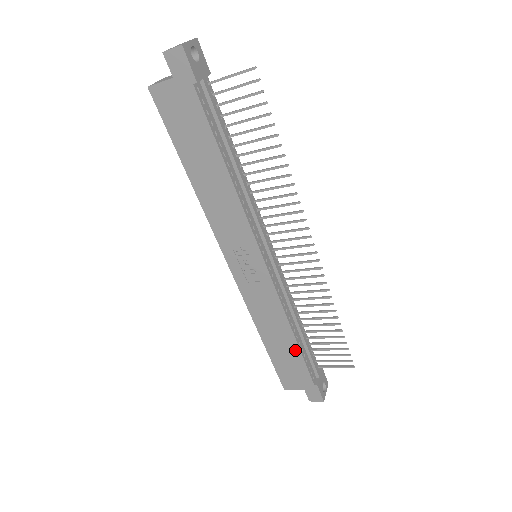
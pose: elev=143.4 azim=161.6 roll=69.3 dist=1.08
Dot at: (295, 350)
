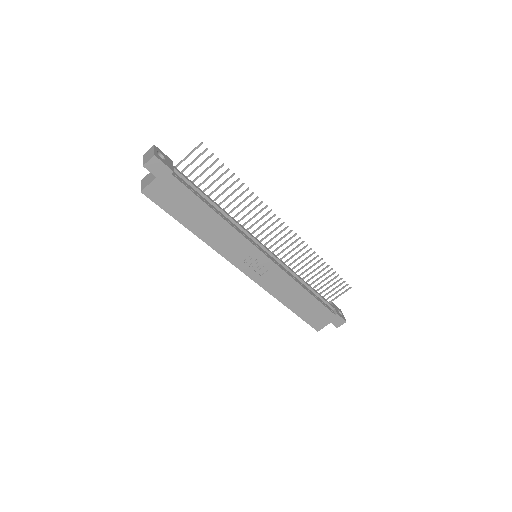
Dot at: (312, 300)
